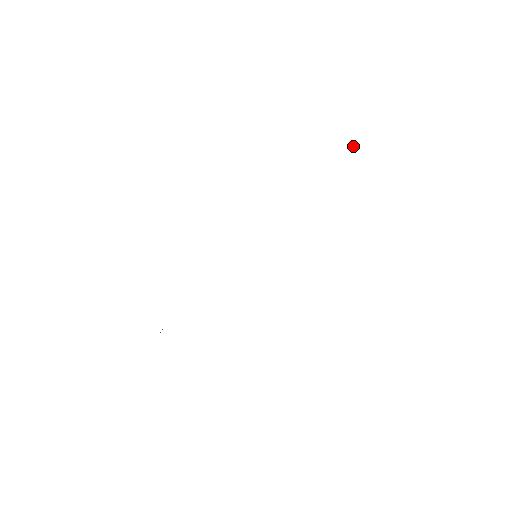
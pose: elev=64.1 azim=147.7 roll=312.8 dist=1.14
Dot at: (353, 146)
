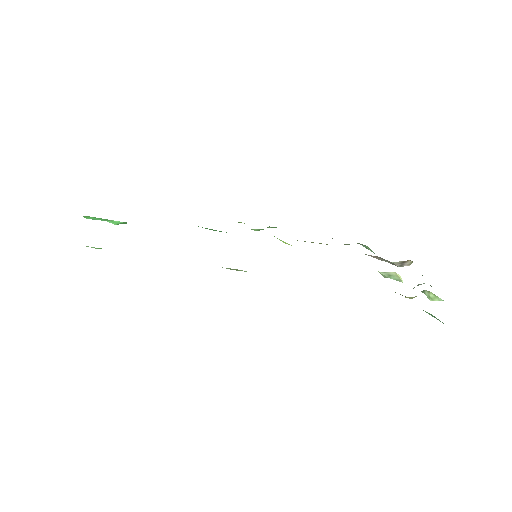
Dot at: (400, 277)
